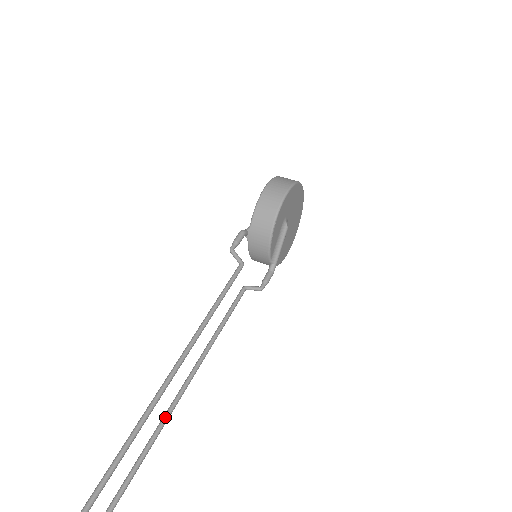
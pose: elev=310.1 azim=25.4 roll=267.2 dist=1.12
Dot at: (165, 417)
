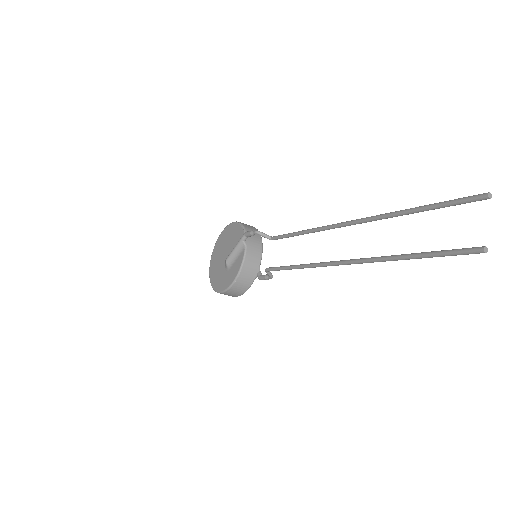
Dot at: (359, 259)
